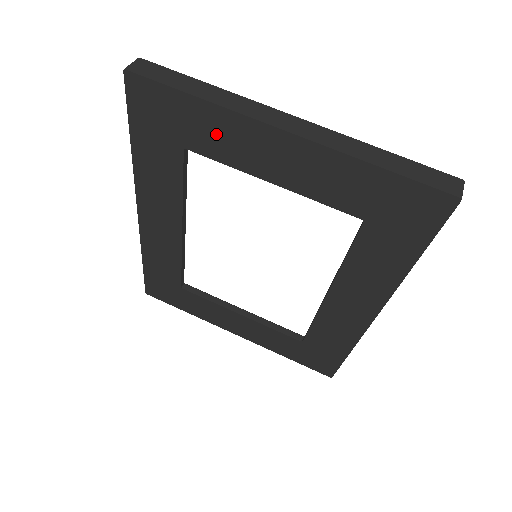
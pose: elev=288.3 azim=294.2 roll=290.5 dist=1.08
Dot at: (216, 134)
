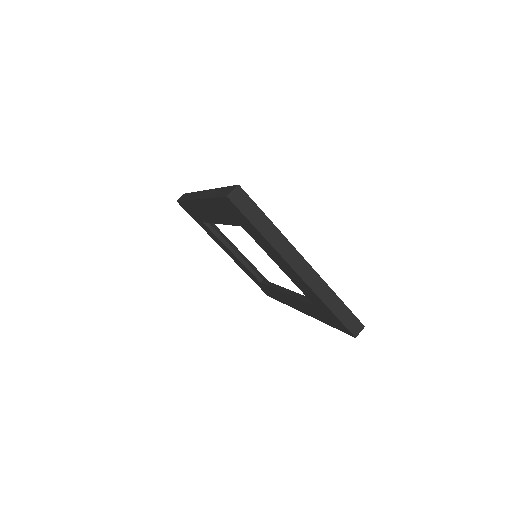
Dot at: (263, 243)
